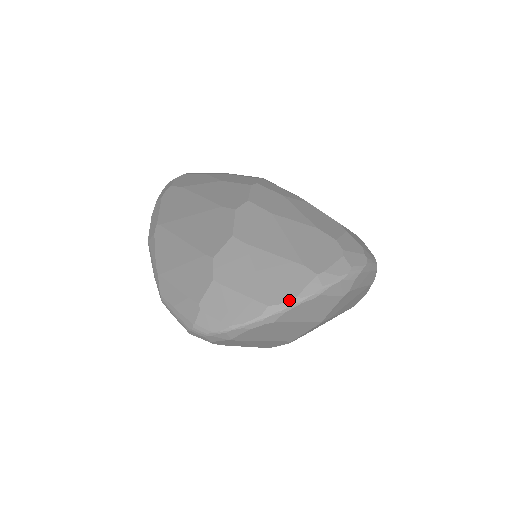
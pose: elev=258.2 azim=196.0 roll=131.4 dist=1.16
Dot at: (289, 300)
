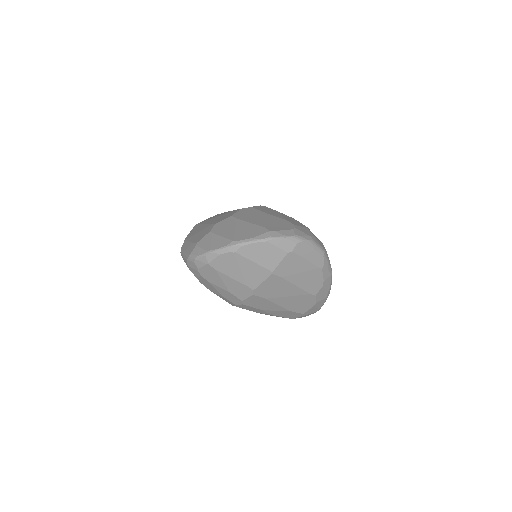
Dot at: (247, 239)
